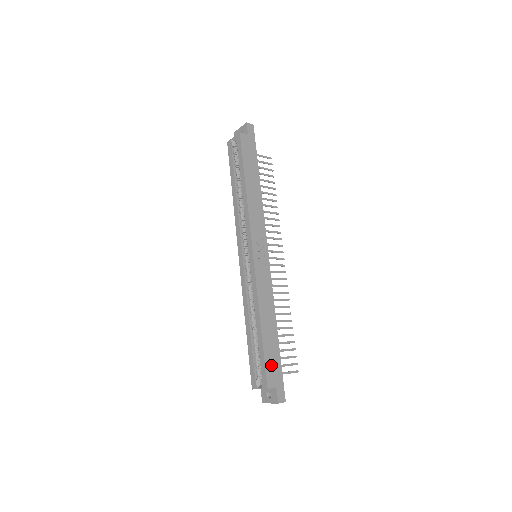
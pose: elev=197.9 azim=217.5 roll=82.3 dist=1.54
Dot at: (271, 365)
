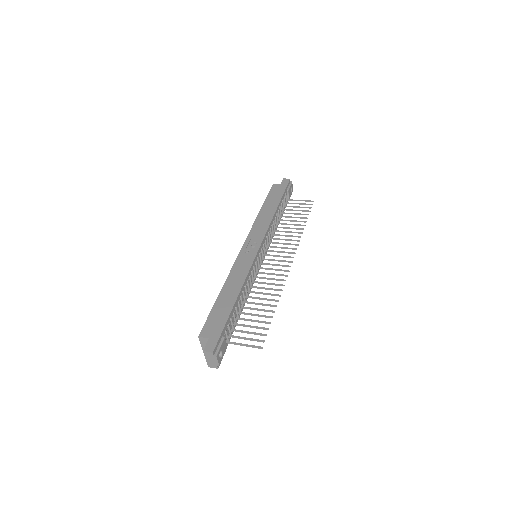
Dot at: (214, 321)
